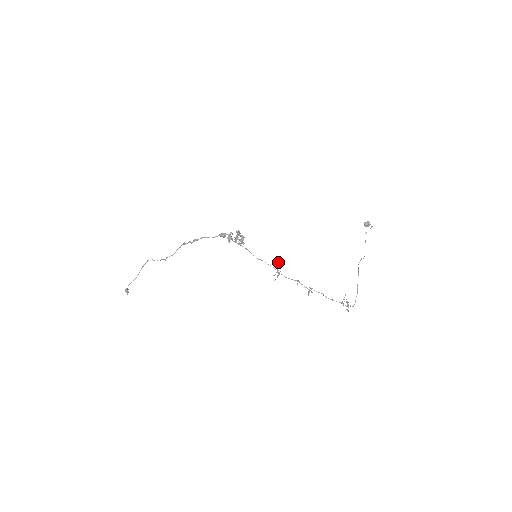
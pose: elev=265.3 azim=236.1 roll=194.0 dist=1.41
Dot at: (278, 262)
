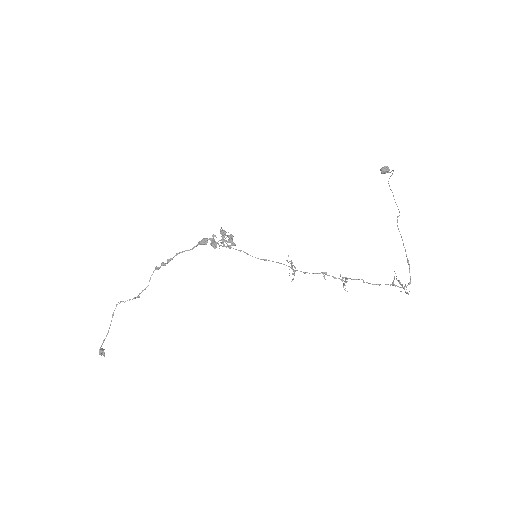
Dot at: occluded
